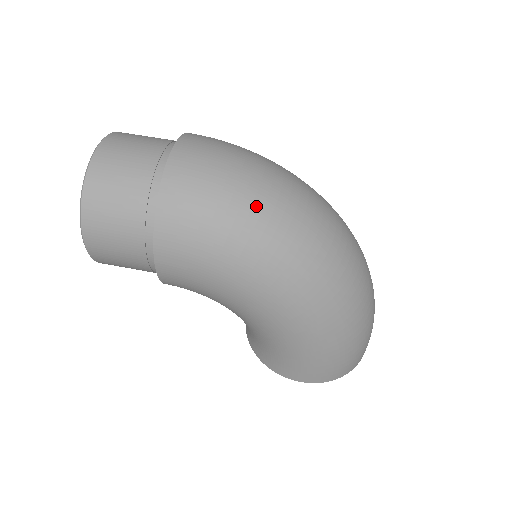
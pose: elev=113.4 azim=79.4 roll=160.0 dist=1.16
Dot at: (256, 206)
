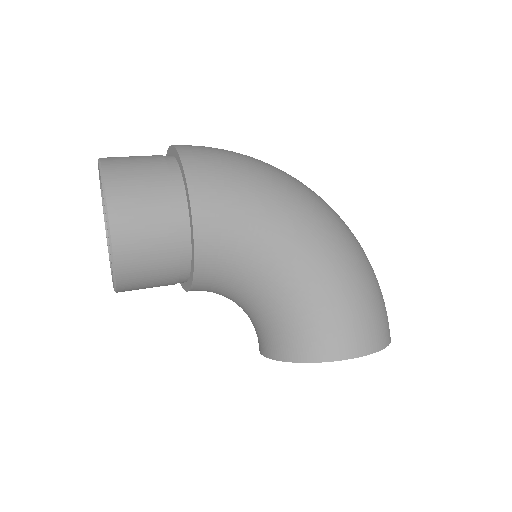
Dot at: (256, 160)
